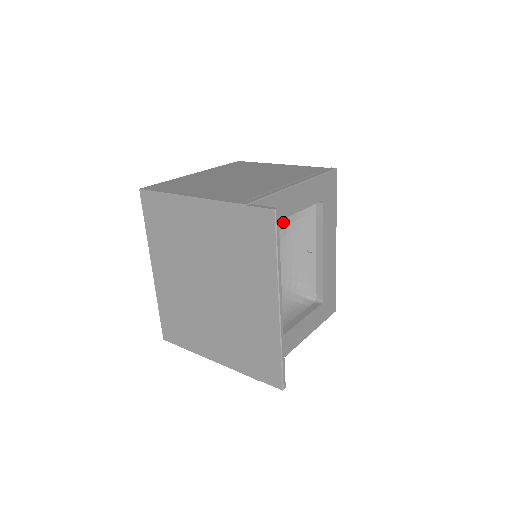
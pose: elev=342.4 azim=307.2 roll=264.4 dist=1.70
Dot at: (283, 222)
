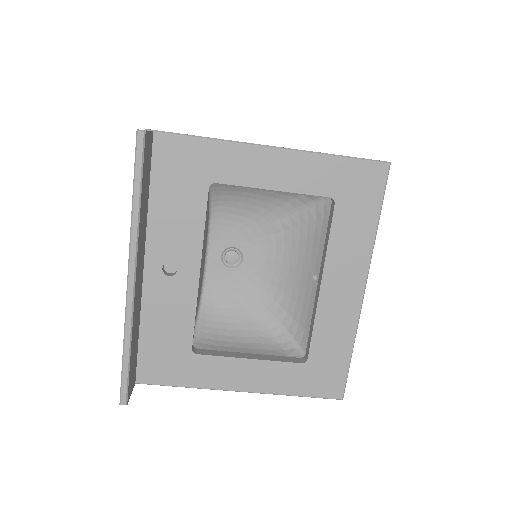
Dot at: (290, 219)
